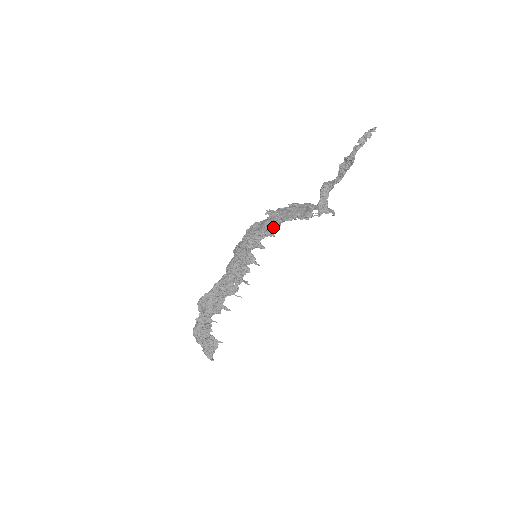
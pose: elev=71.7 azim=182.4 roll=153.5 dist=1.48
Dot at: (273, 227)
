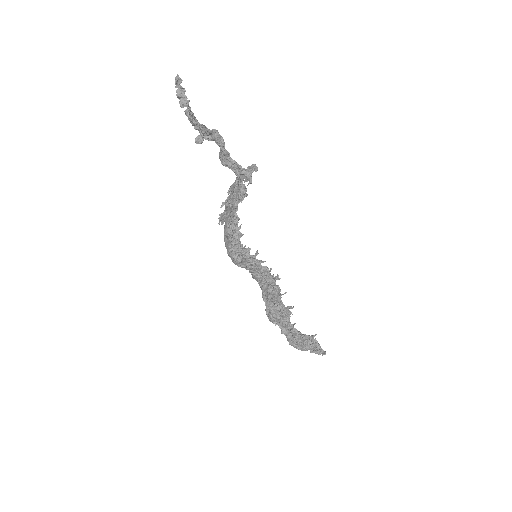
Dot at: (235, 228)
